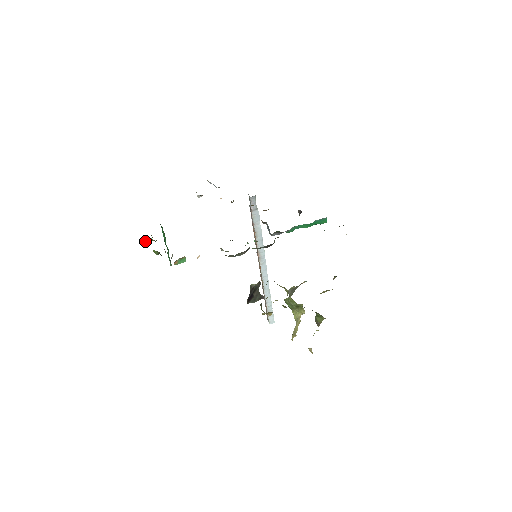
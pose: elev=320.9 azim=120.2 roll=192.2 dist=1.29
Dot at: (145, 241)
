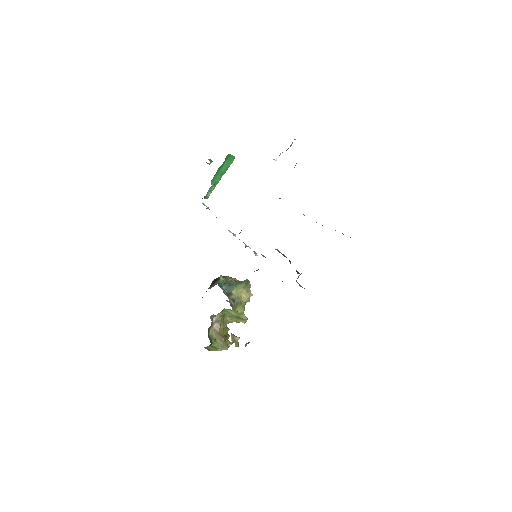
Dot at: (206, 162)
